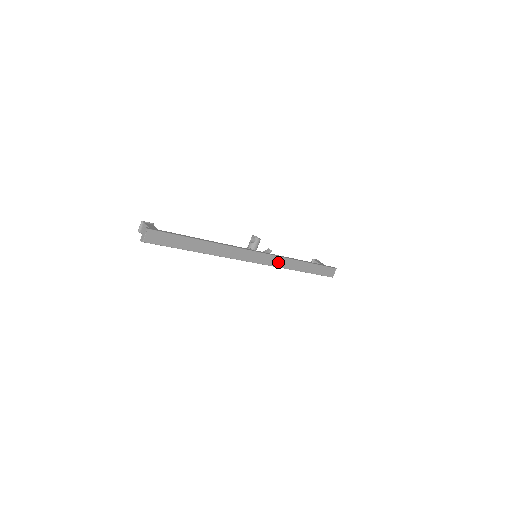
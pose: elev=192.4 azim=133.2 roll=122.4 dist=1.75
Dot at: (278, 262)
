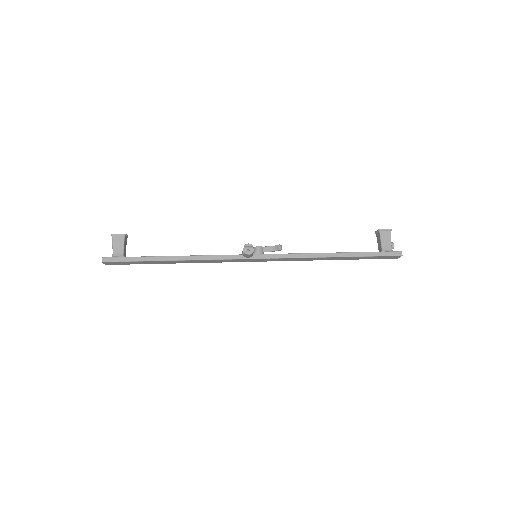
Dot at: (290, 259)
